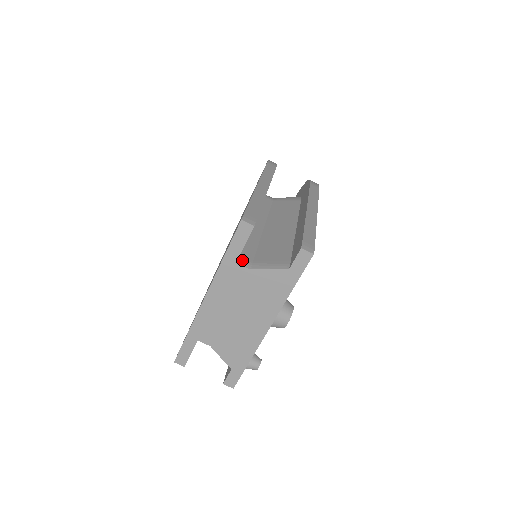
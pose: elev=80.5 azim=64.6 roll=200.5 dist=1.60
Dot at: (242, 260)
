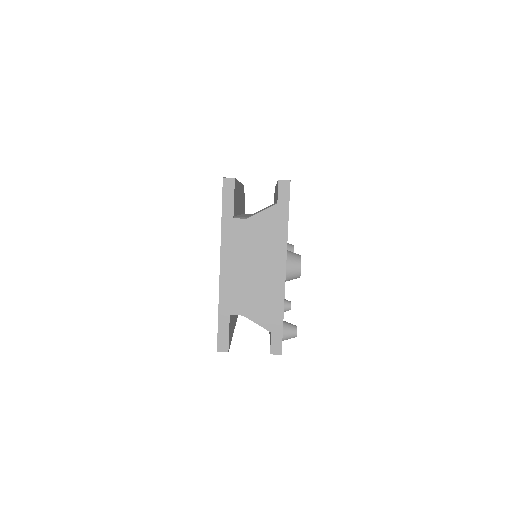
Dot at: (238, 217)
